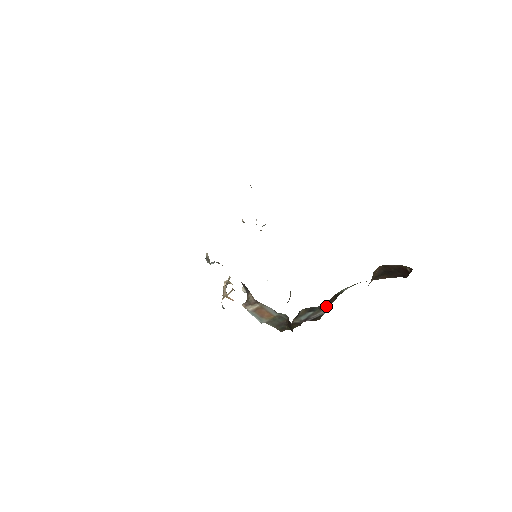
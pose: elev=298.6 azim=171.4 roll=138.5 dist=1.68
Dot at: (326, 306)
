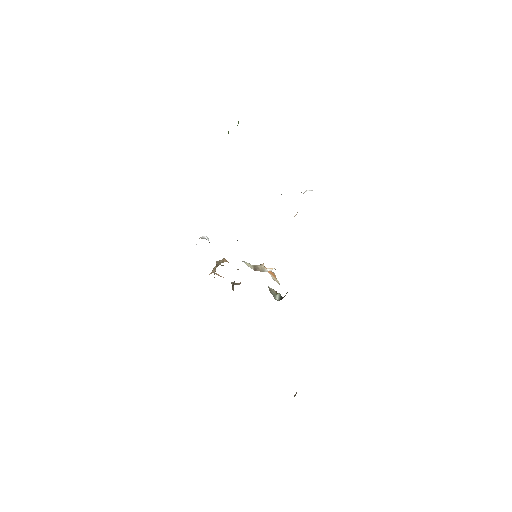
Dot at: occluded
